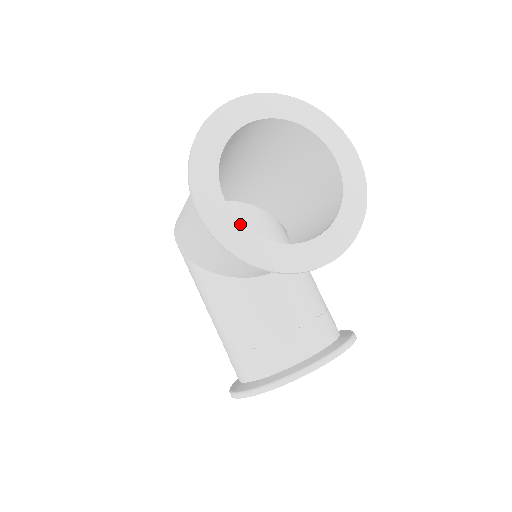
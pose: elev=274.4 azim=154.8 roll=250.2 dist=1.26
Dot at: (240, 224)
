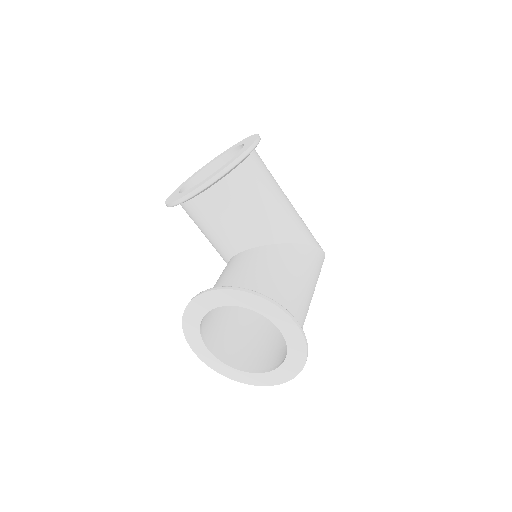
Dot at: (179, 191)
